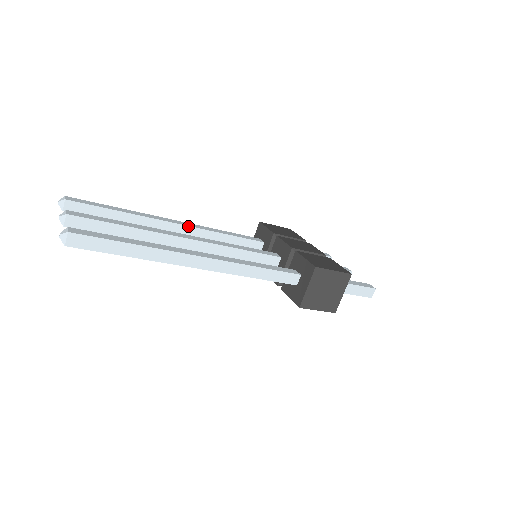
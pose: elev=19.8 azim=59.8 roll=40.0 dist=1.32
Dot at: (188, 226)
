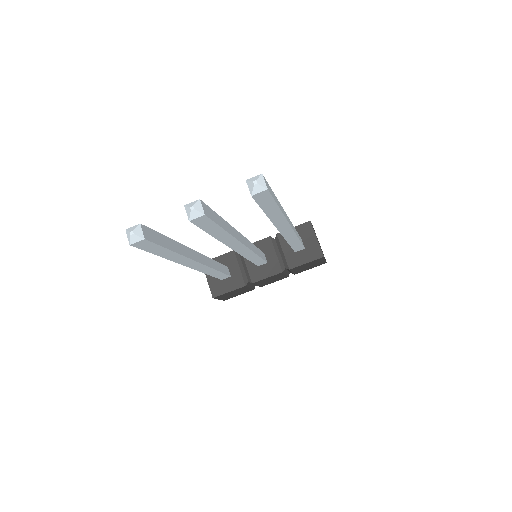
Dot at: (200, 254)
